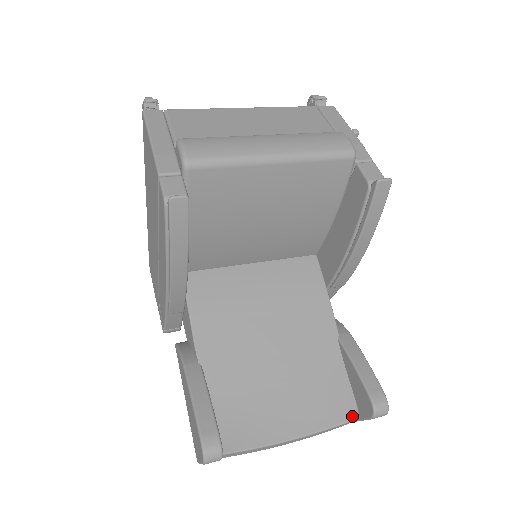
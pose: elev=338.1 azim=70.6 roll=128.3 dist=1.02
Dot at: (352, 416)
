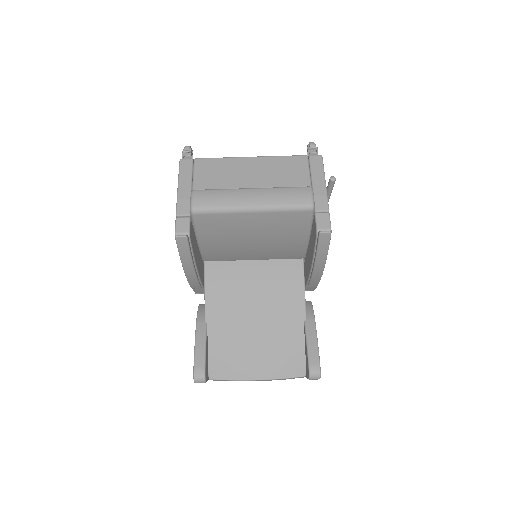
Dot at: (300, 374)
